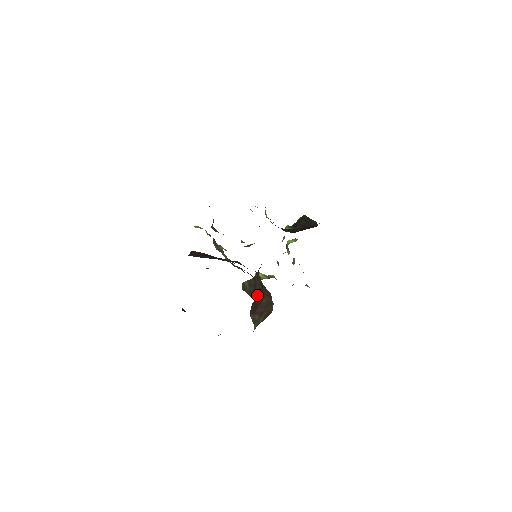
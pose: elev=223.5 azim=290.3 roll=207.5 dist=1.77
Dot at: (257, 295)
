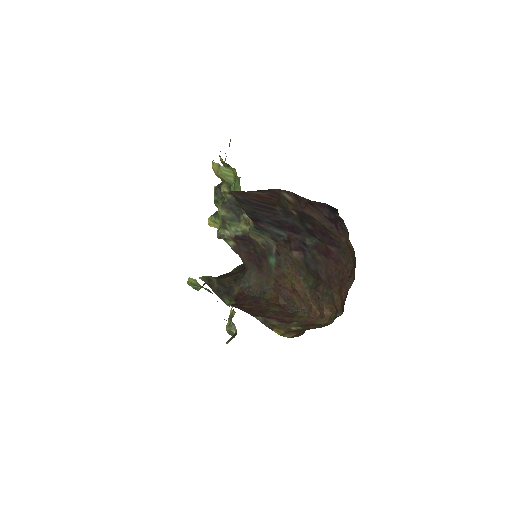
Dot at: (231, 300)
